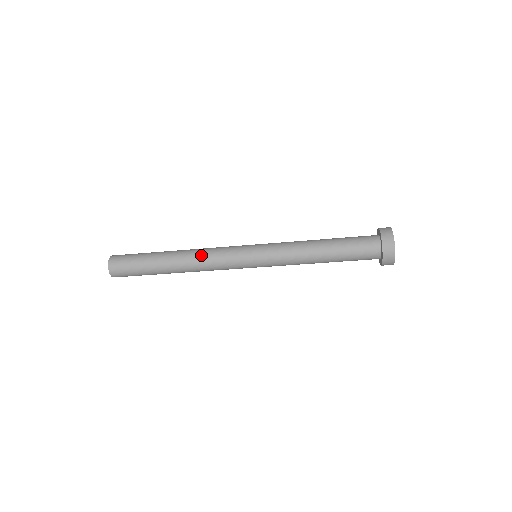
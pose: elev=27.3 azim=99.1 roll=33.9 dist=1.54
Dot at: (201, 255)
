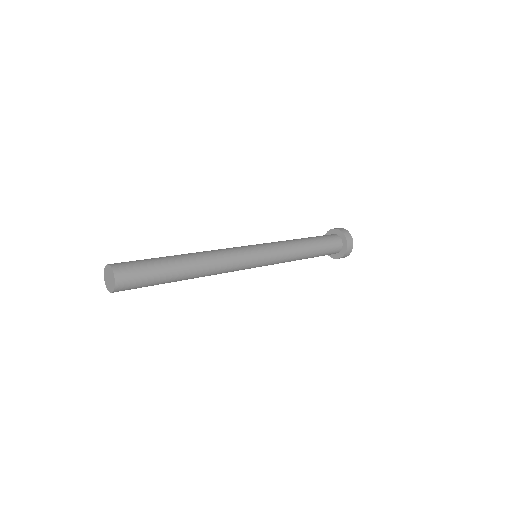
Dot at: (218, 271)
